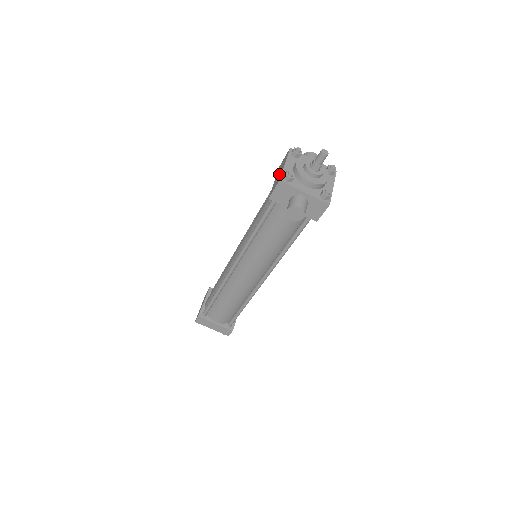
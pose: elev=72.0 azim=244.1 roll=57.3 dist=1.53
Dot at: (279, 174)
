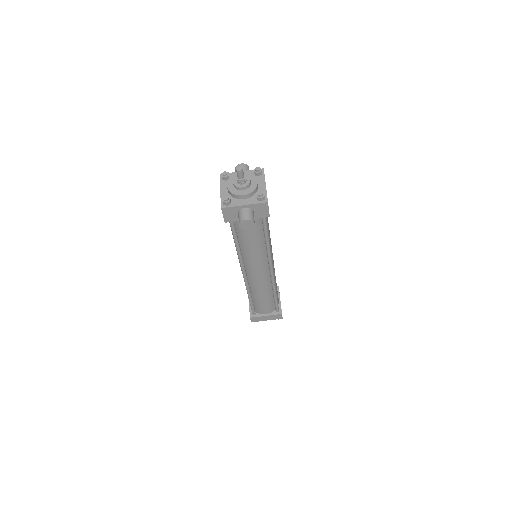
Dot at: occluded
